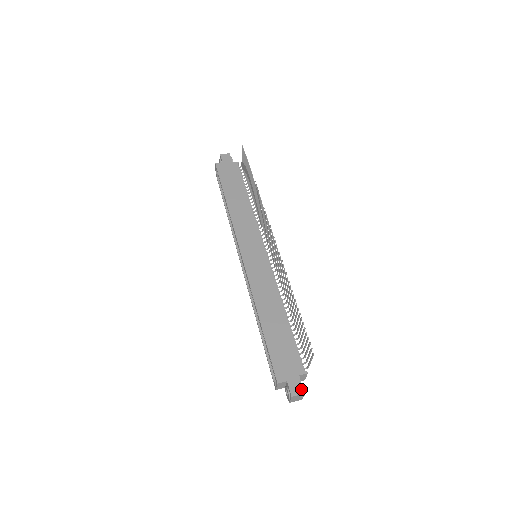
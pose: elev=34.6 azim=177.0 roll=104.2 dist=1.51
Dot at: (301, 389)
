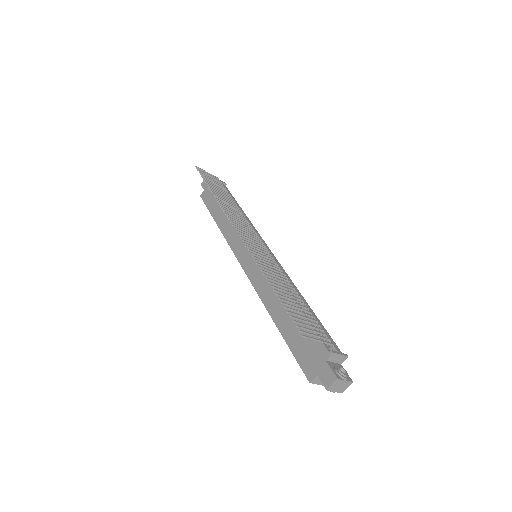
Dot at: (332, 376)
